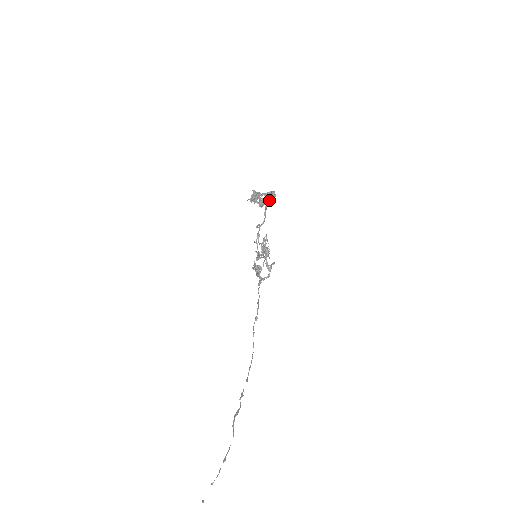
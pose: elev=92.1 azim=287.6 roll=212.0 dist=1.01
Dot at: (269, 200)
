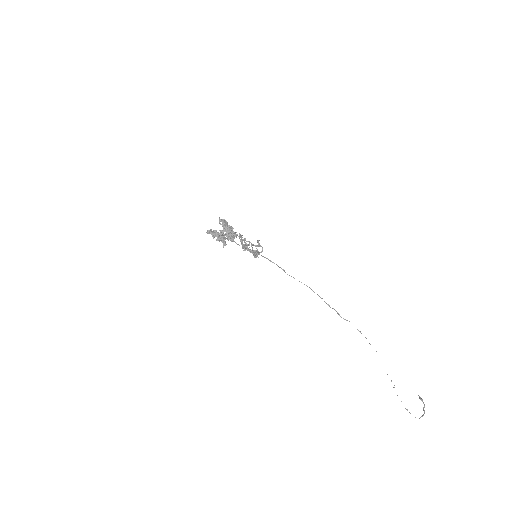
Dot at: occluded
